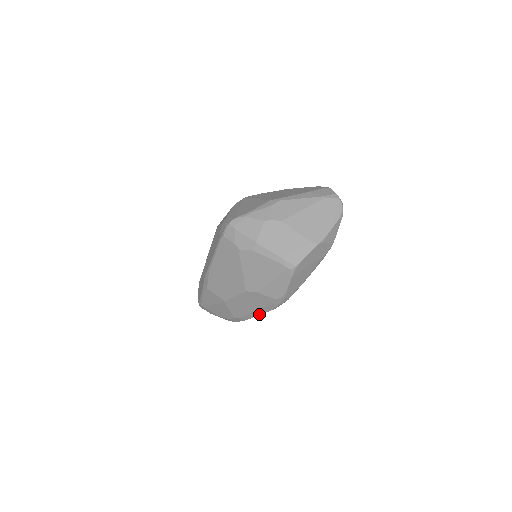
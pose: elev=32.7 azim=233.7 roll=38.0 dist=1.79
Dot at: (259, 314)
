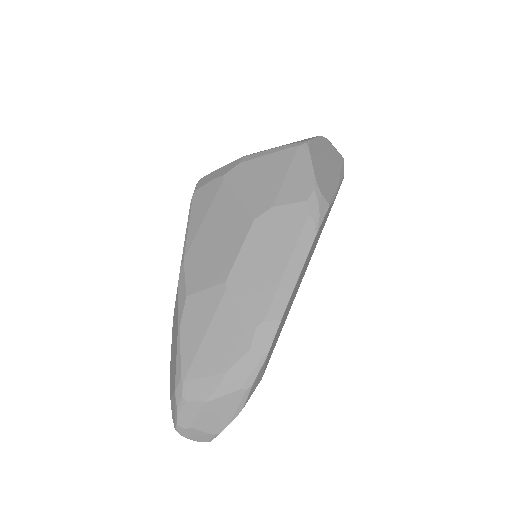
Dot at: (297, 273)
